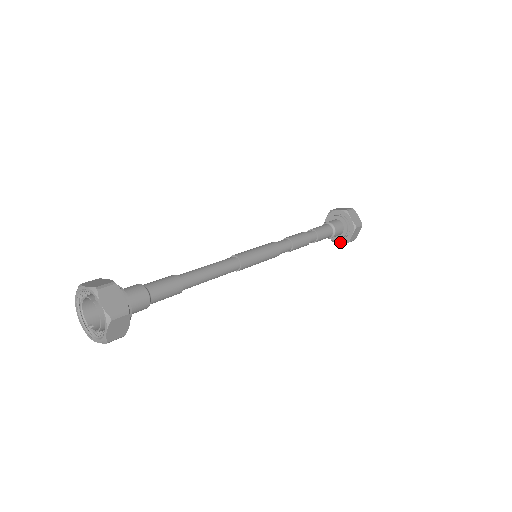
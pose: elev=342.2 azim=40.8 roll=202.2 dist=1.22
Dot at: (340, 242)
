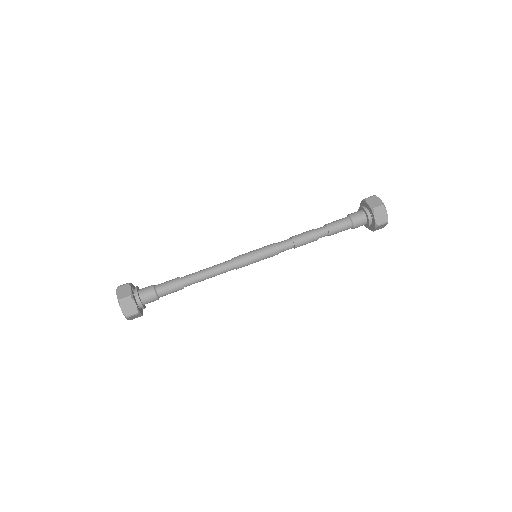
Dot at: occluded
